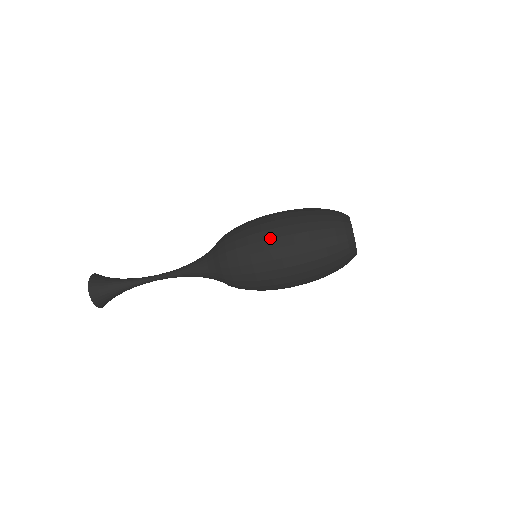
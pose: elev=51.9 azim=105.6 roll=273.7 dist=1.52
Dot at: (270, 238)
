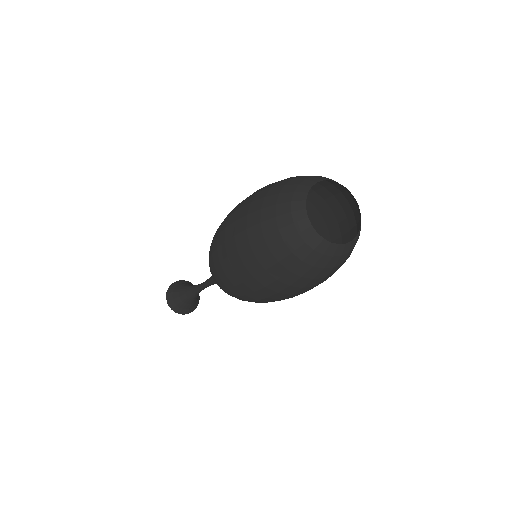
Dot at: (229, 272)
